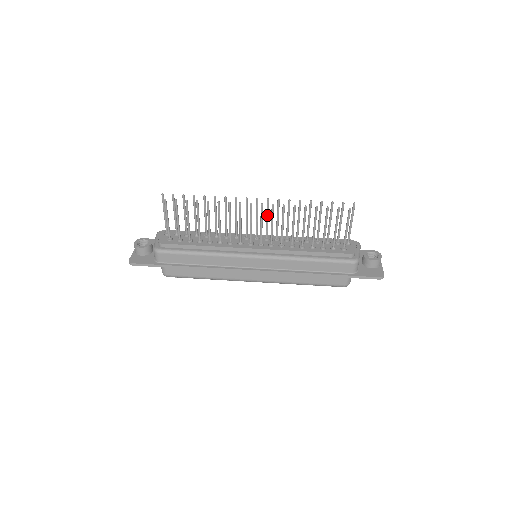
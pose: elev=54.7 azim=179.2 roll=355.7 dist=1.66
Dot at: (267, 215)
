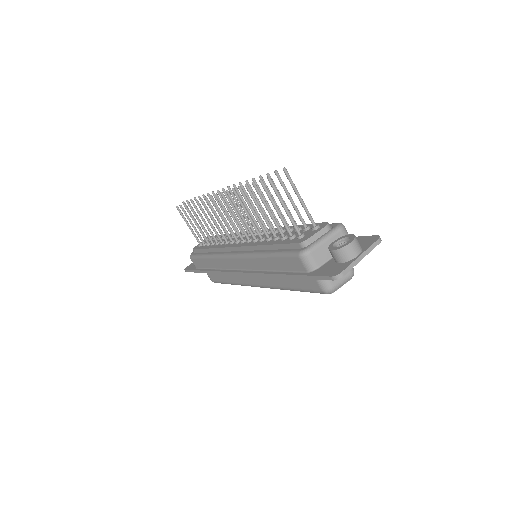
Dot at: (238, 206)
